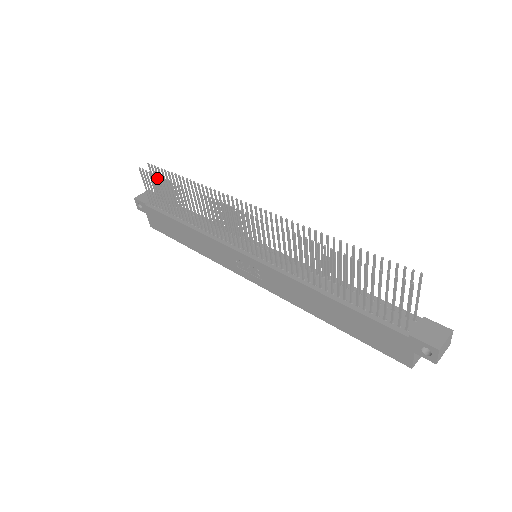
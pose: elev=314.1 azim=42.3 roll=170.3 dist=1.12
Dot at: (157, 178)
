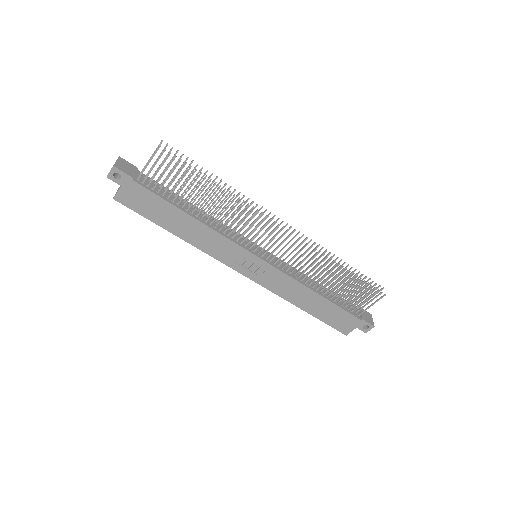
Dot at: (184, 166)
